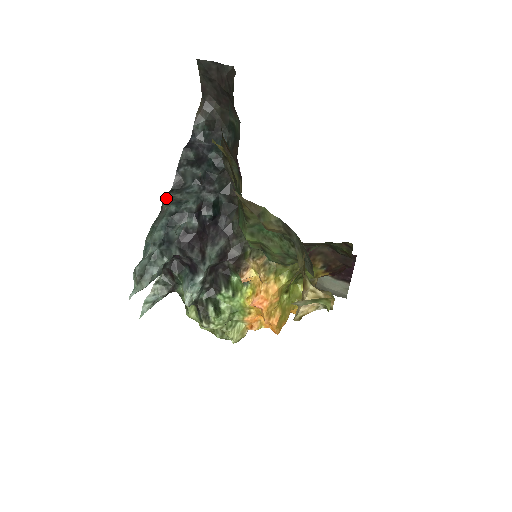
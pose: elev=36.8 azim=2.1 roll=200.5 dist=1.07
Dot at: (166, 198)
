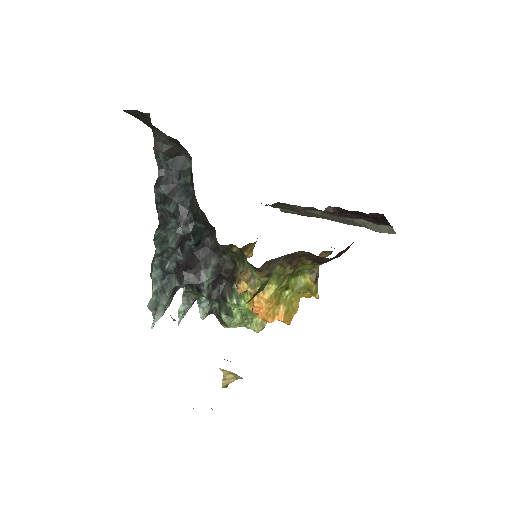
Dot at: (155, 237)
